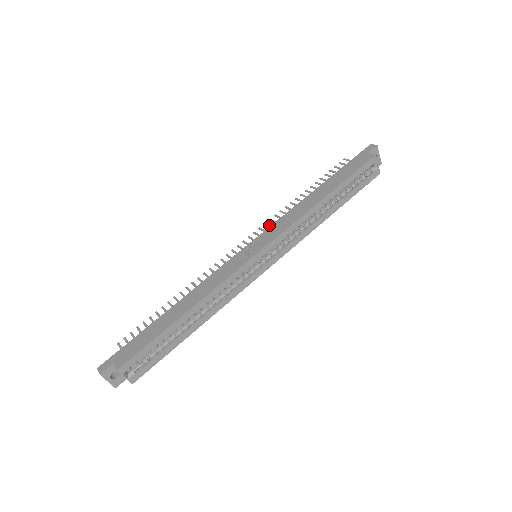
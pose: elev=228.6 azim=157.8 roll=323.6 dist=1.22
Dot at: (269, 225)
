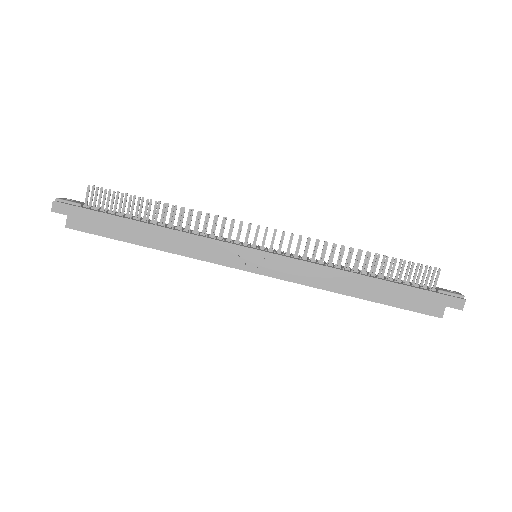
Dot at: occluded
